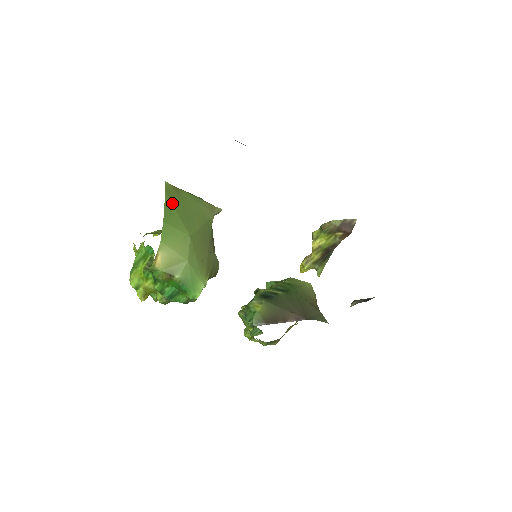
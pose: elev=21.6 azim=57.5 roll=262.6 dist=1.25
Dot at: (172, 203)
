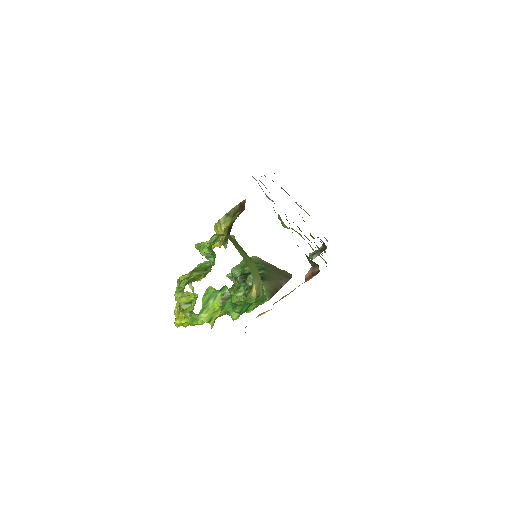
Dot at: (238, 248)
